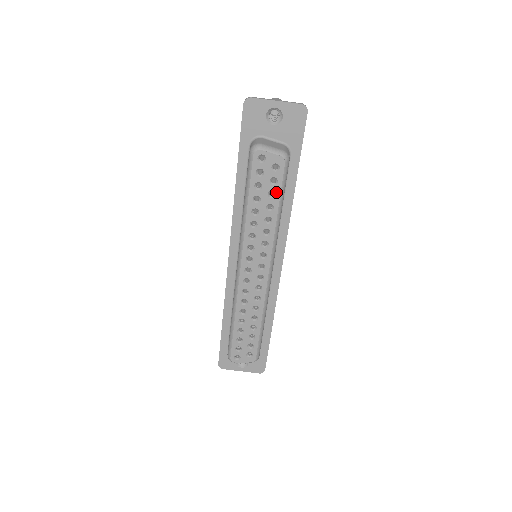
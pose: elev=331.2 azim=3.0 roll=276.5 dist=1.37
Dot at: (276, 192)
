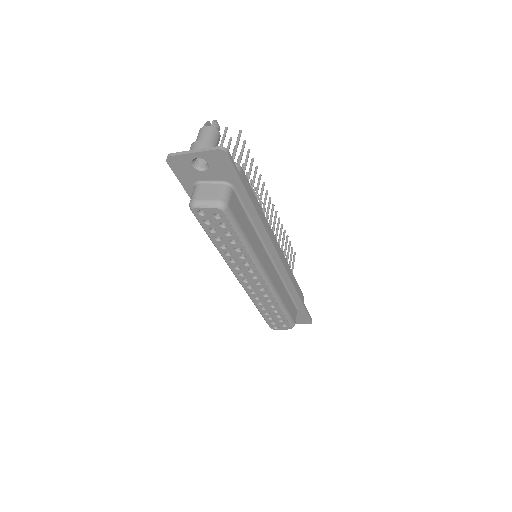
Dot at: (231, 232)
